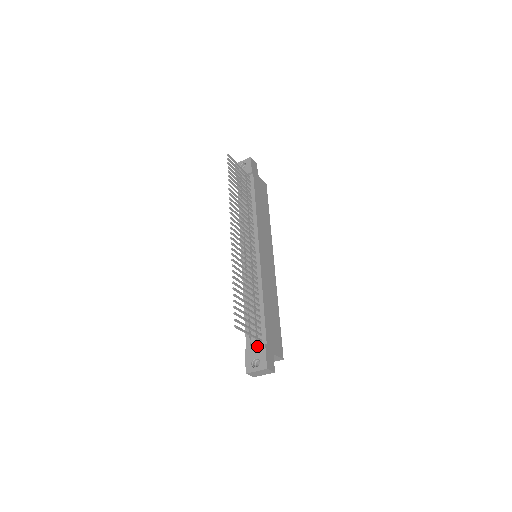
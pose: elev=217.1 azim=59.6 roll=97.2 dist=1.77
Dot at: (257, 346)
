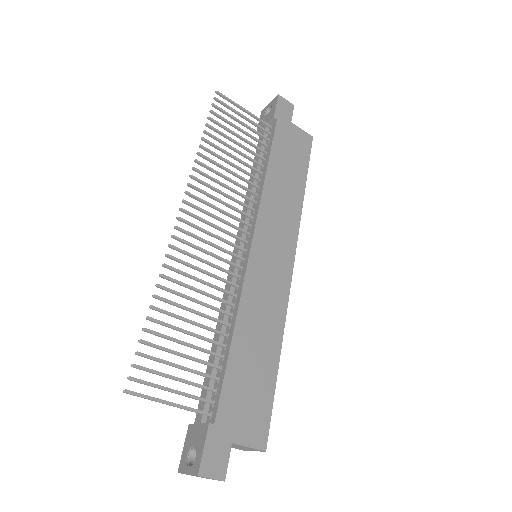
Dot at: (200, 424)
